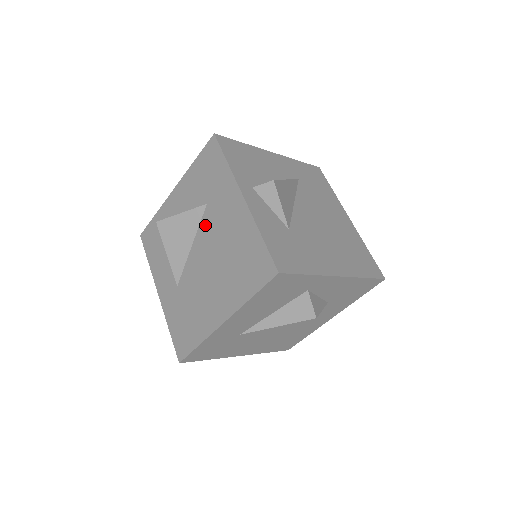
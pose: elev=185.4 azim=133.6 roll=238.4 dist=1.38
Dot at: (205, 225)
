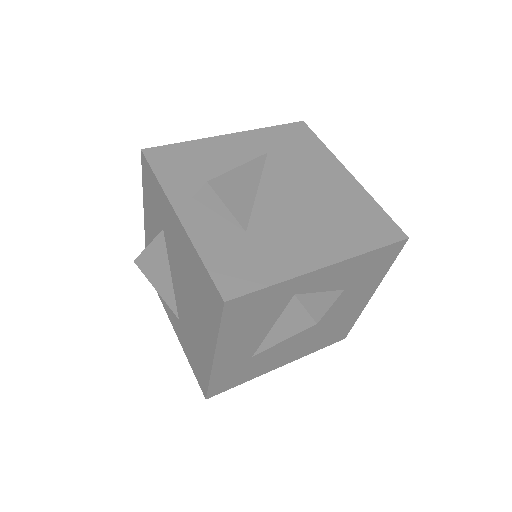
Dot at: (170, 253)
